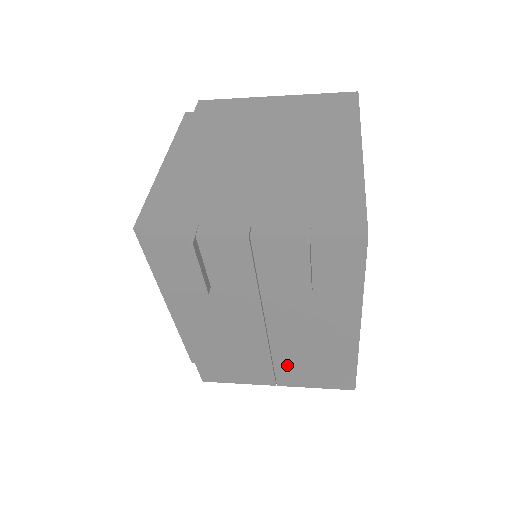
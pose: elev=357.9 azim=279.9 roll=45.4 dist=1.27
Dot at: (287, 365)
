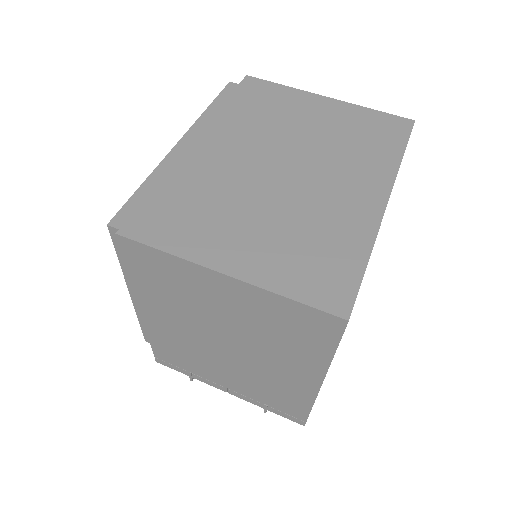
Dot at: occluded
